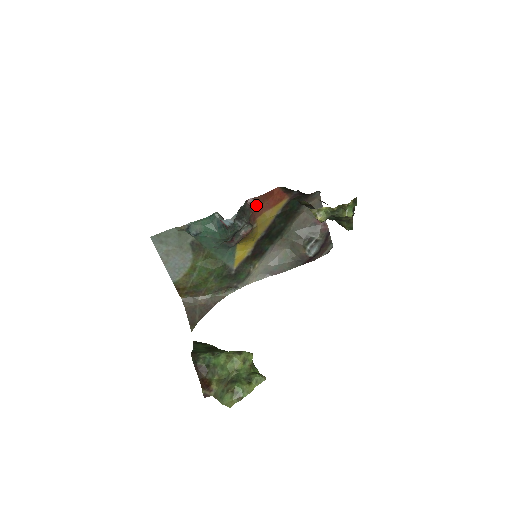
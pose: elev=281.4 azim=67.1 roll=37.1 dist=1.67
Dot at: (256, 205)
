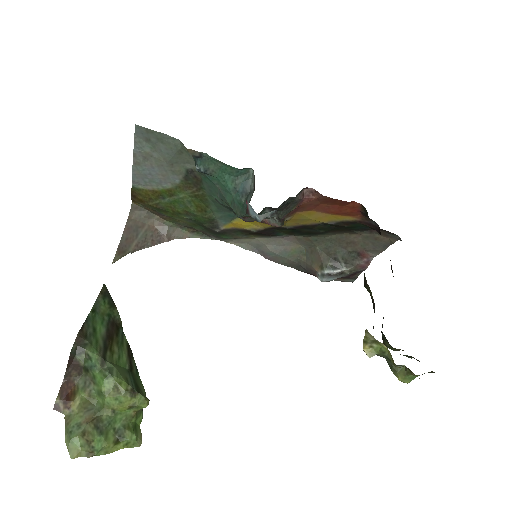
Dot at: (312, 201)
